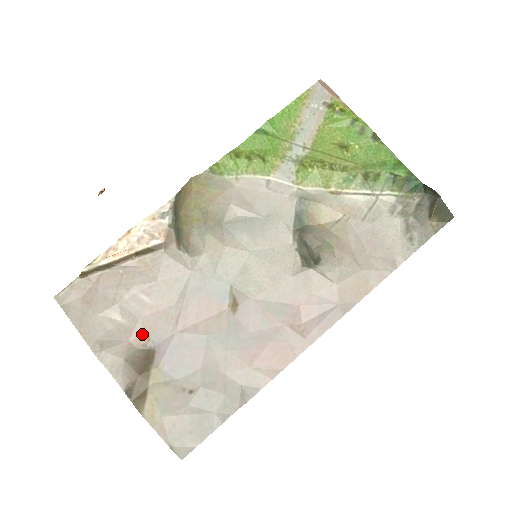
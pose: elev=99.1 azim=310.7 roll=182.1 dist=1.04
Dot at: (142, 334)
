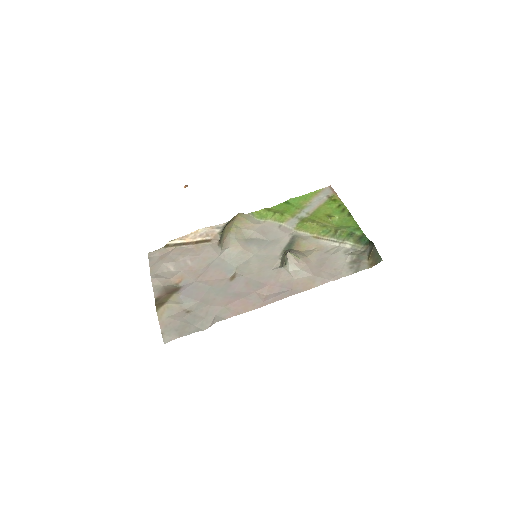
Dot at: (179, 278)
